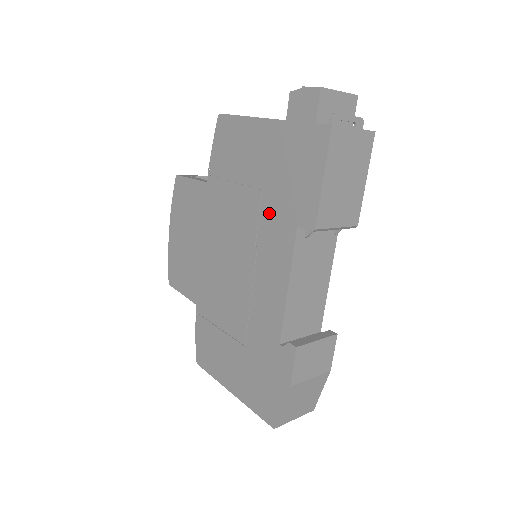
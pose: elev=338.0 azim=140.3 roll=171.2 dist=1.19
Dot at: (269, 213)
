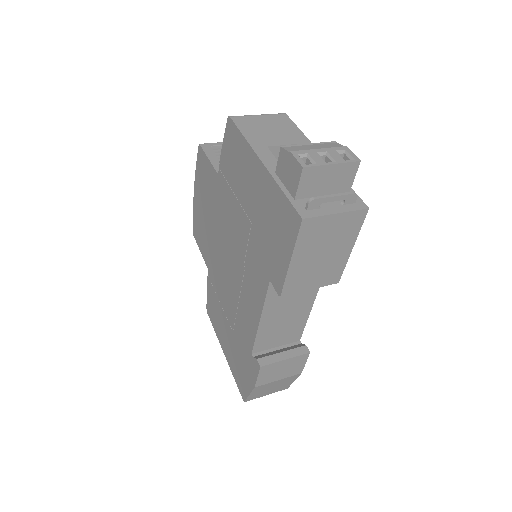
Dot at: (254, 249)
